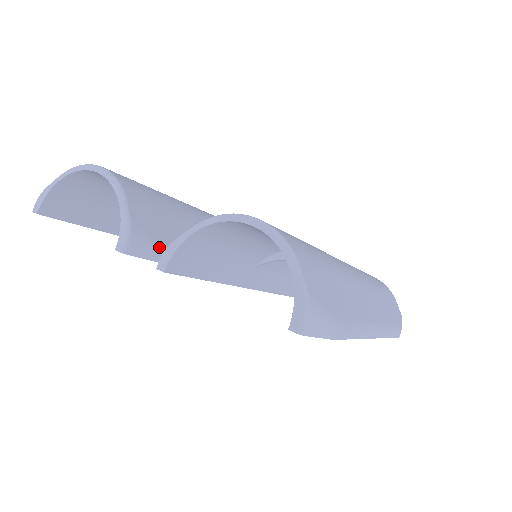
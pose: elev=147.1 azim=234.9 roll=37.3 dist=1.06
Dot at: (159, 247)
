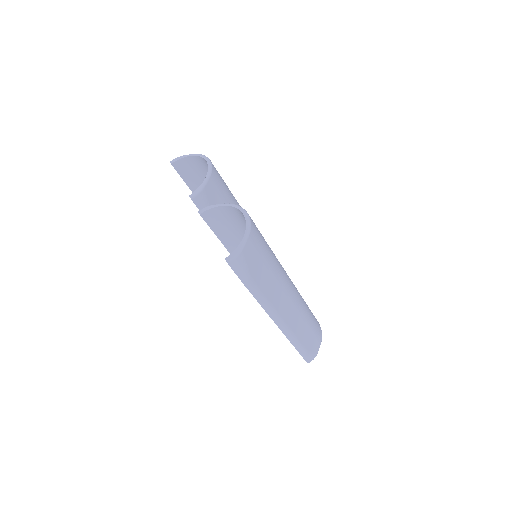
Dot at: occluded
